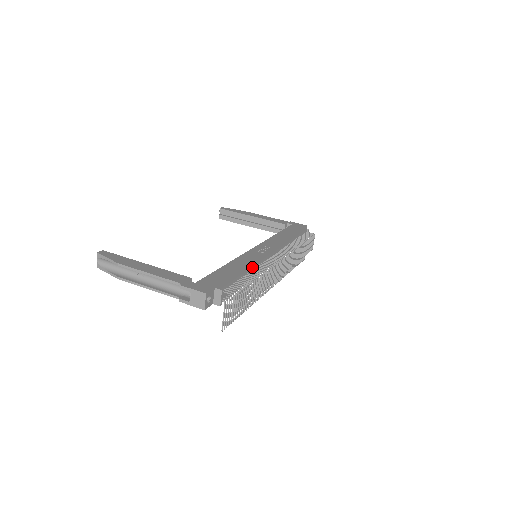
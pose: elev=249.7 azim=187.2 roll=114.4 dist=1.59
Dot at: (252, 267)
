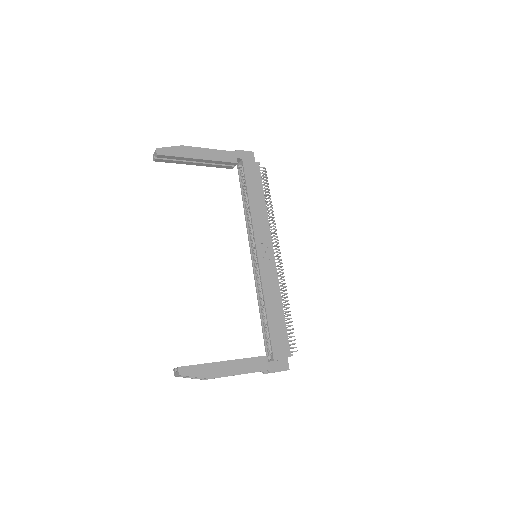
Dot at: (281, 298)
